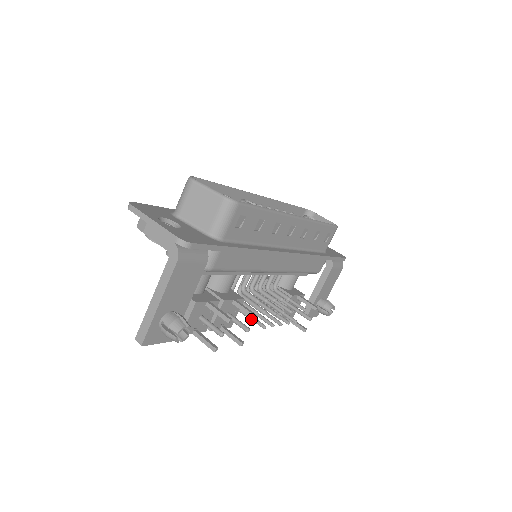
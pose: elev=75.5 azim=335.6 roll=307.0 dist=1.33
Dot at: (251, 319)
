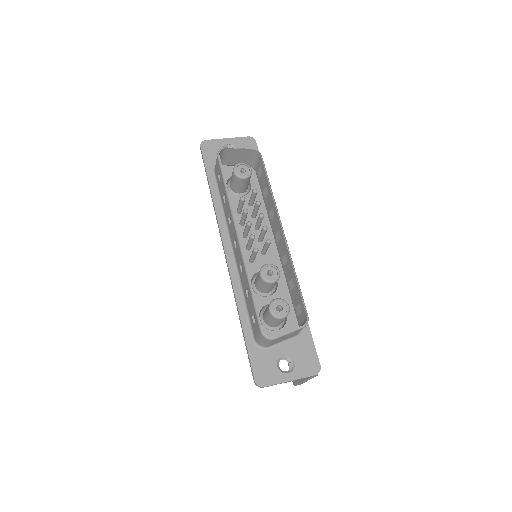
Dot at: occluded
